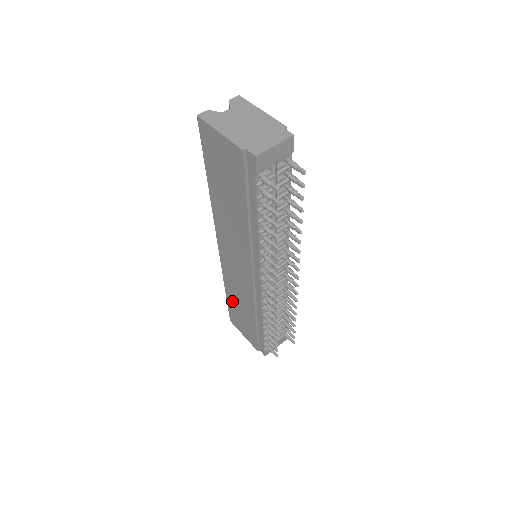
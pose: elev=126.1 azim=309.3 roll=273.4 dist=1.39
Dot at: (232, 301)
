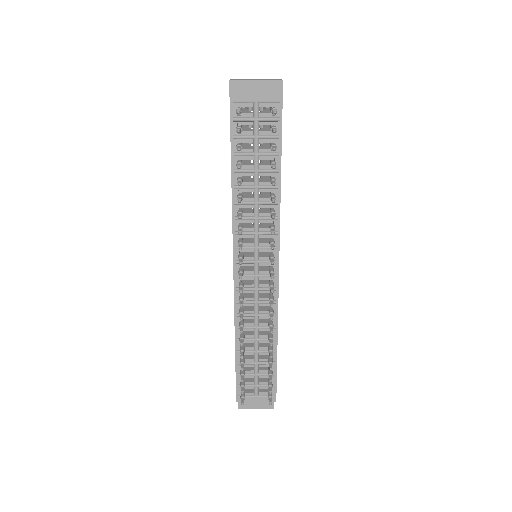
Dot at: occluded
